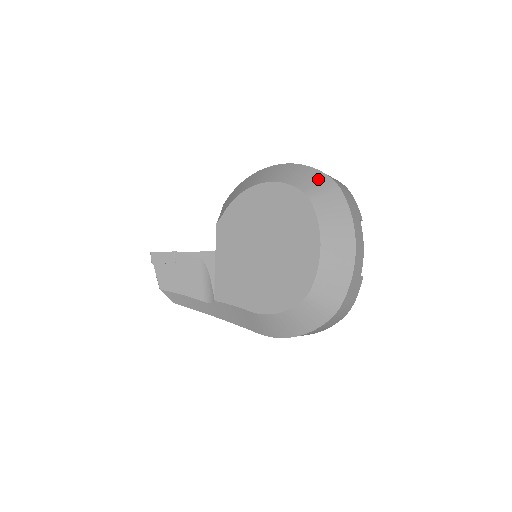
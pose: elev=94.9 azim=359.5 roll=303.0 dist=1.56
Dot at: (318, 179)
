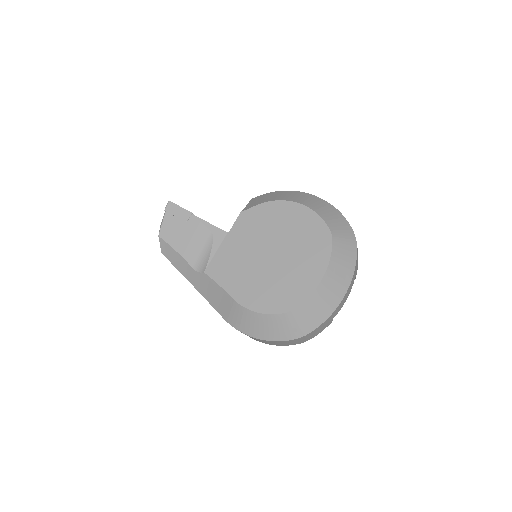
Dot at: (344, 227)
